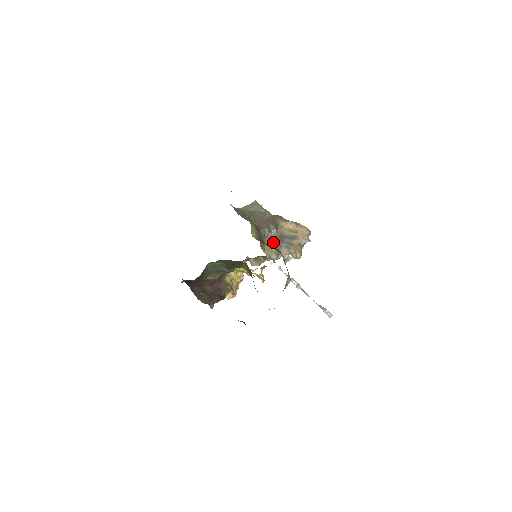
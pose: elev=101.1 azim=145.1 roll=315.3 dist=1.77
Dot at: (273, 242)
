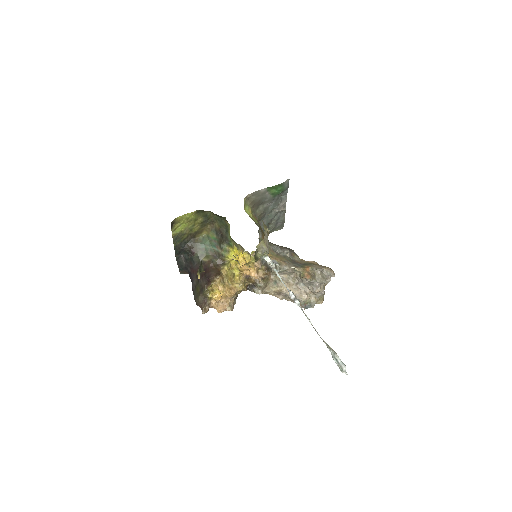
Dot at: (281, 257)
